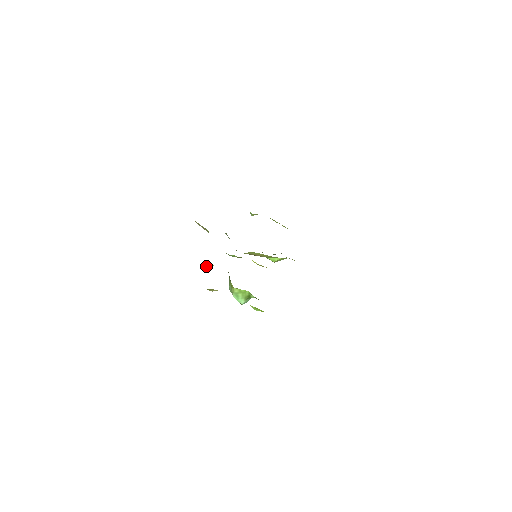
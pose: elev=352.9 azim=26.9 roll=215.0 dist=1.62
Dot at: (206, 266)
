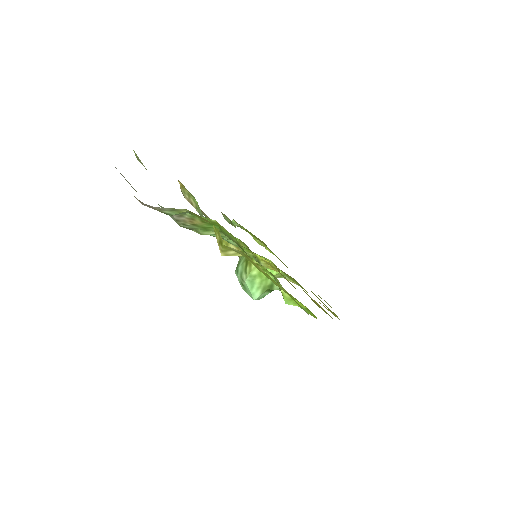
Dot at: (205, 232)
